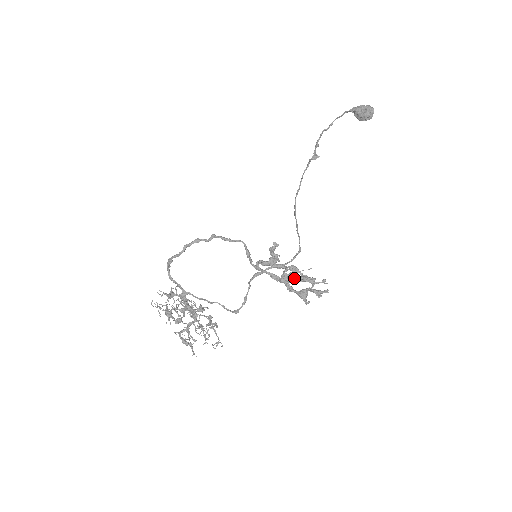
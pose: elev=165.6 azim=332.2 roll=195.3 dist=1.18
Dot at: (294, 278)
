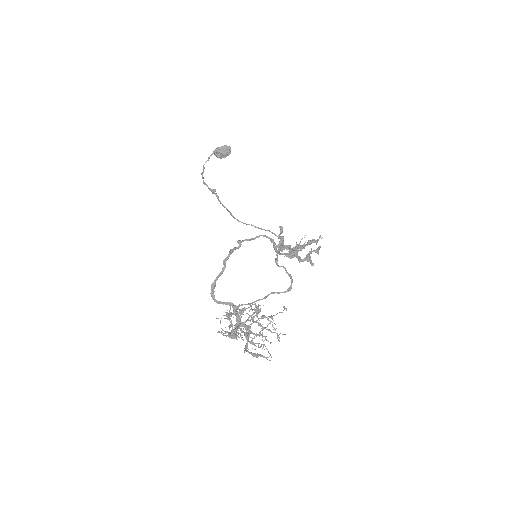
Dot at: occluded
